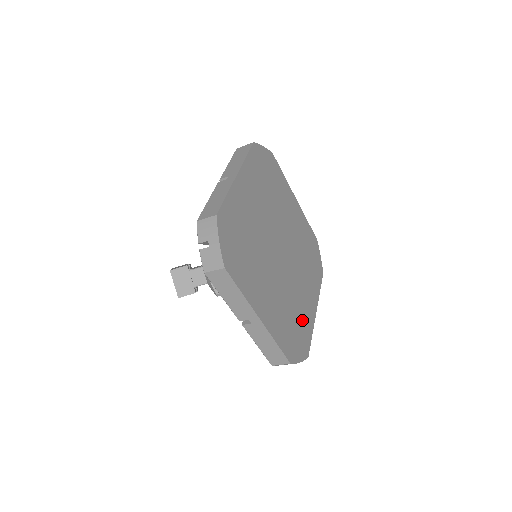
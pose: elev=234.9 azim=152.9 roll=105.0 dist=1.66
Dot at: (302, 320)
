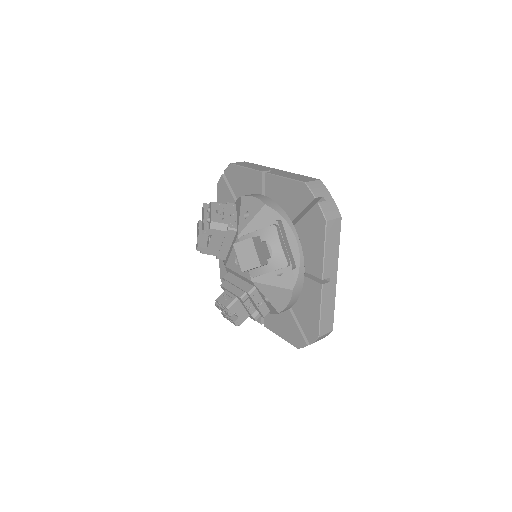
Dot at: occluded
